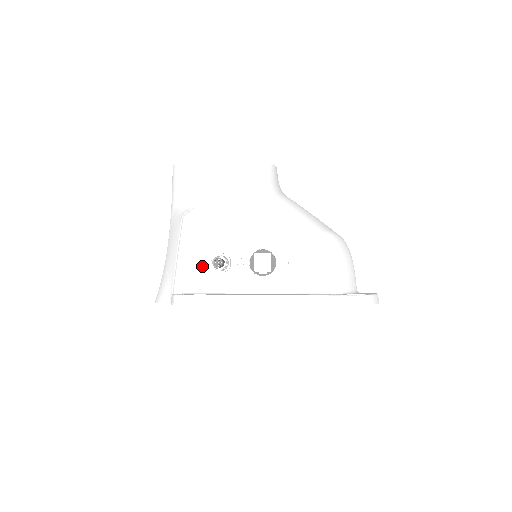
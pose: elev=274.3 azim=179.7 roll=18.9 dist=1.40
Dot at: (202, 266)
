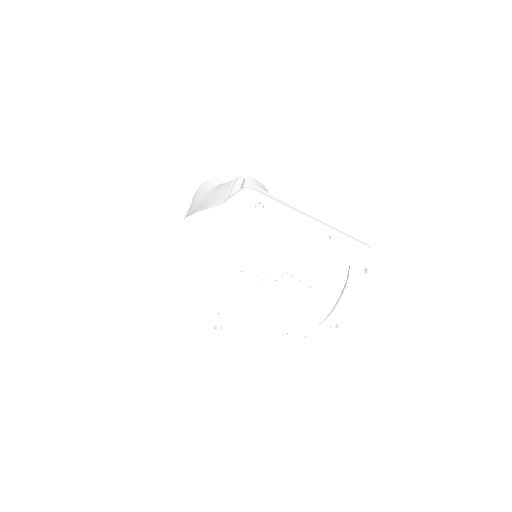
Dot at: occluded
